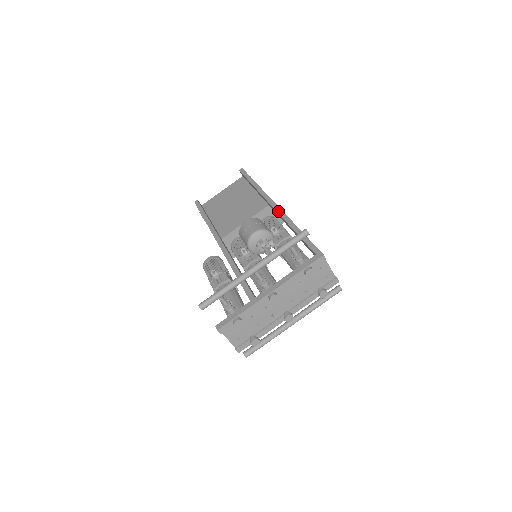
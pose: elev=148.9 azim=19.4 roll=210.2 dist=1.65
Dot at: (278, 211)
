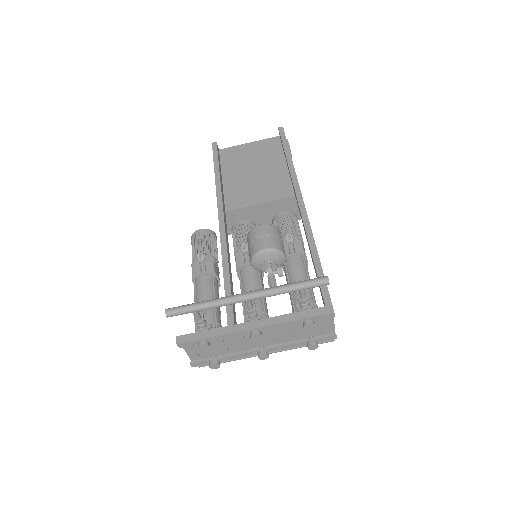
Dot at: (303, 216)
